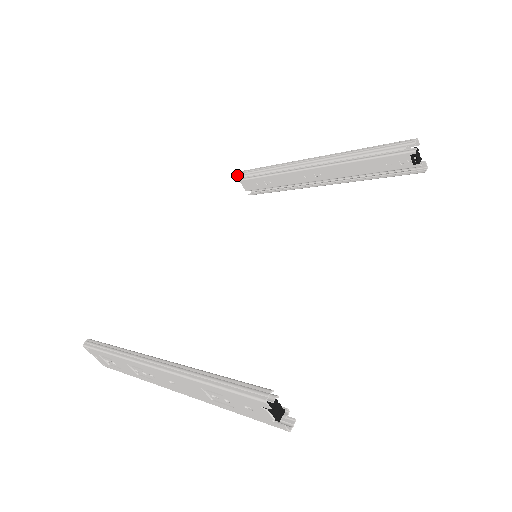
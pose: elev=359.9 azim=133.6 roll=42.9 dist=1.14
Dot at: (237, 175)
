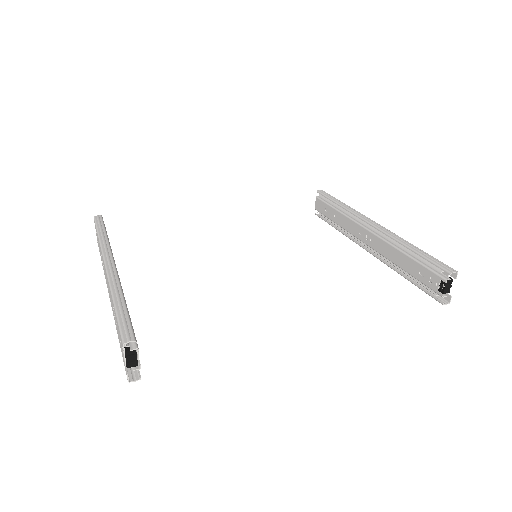
Dot at: (317, 191)
